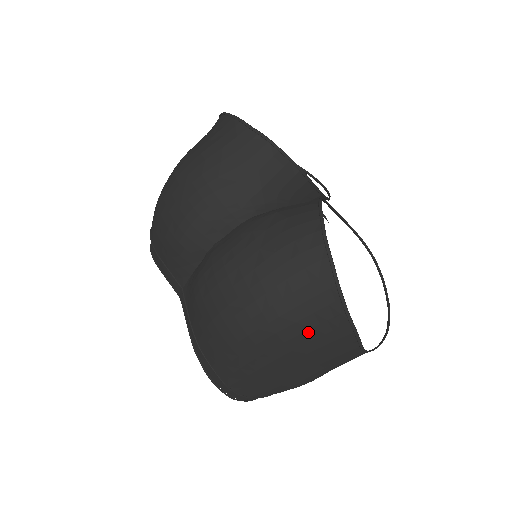
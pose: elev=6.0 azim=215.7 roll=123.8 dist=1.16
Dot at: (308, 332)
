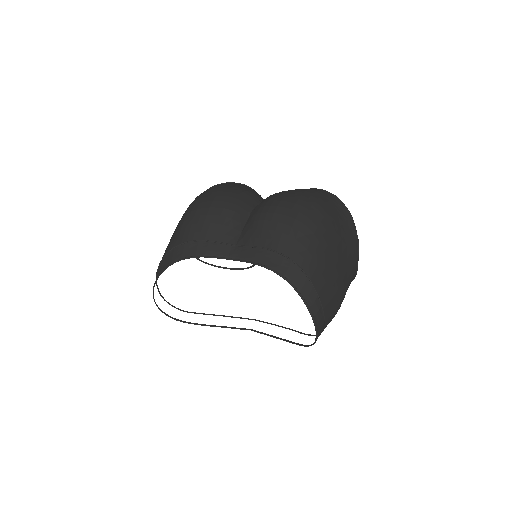
Dot at: (338, 218)
